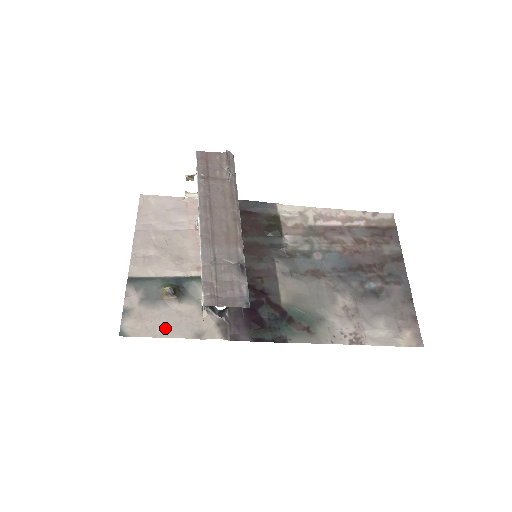
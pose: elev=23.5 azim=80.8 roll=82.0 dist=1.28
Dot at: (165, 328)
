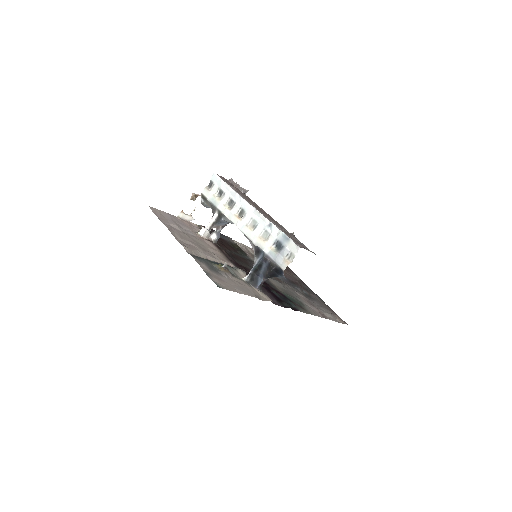
Dot at: (239, 289)
